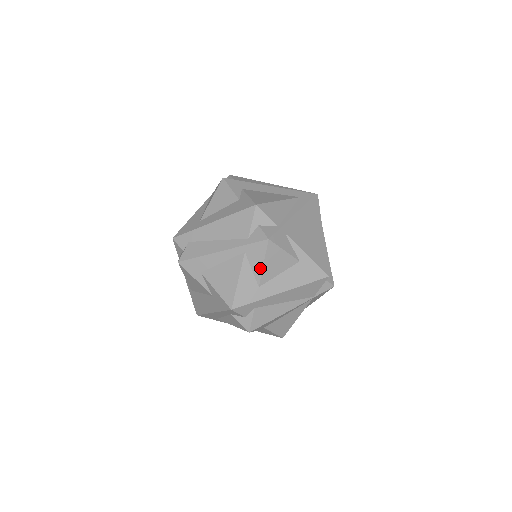
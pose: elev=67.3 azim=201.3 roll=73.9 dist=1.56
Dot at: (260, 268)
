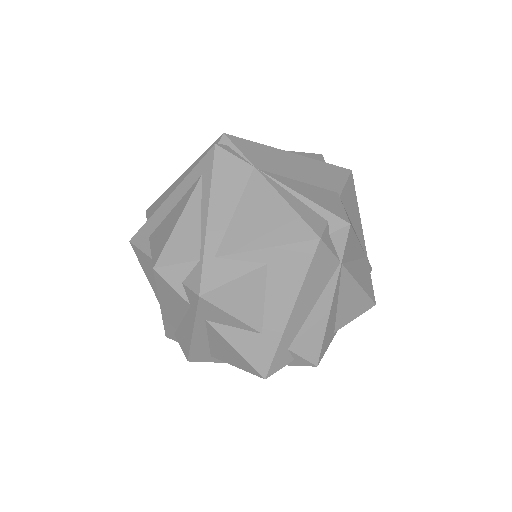
Dot at: (236, 321)
